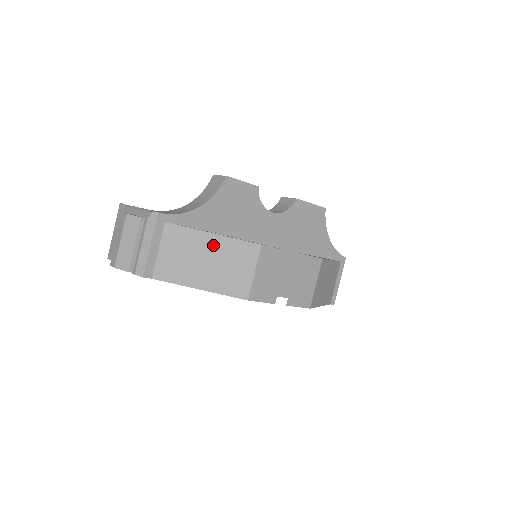
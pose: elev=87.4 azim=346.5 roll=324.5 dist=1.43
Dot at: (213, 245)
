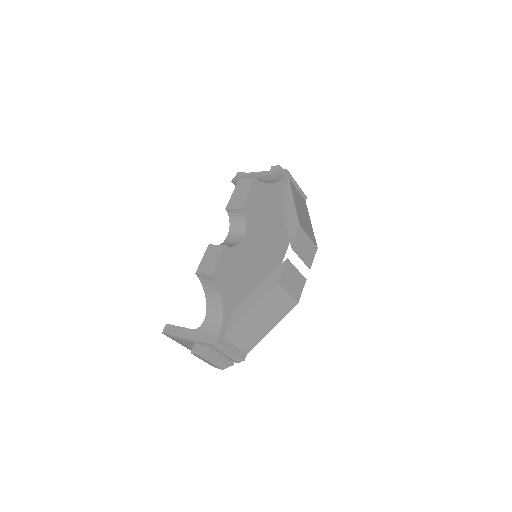
Dot at: (256, 313)
